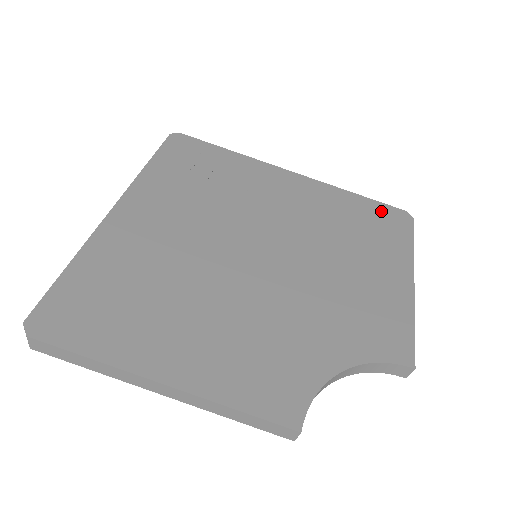
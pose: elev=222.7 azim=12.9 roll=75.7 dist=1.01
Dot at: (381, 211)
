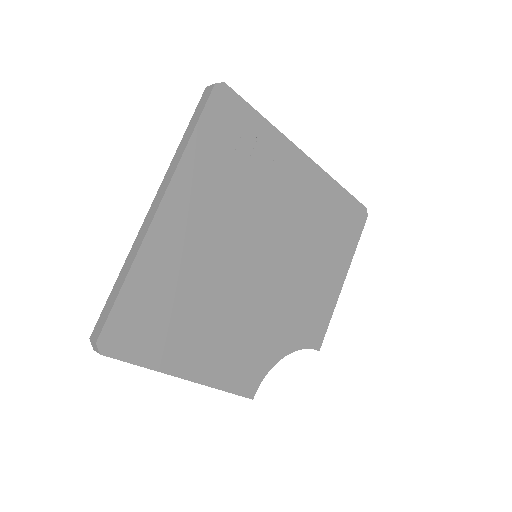
Dot at: (351, 208)
